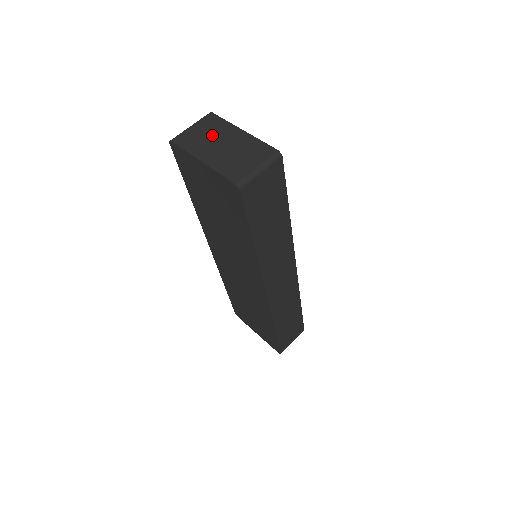
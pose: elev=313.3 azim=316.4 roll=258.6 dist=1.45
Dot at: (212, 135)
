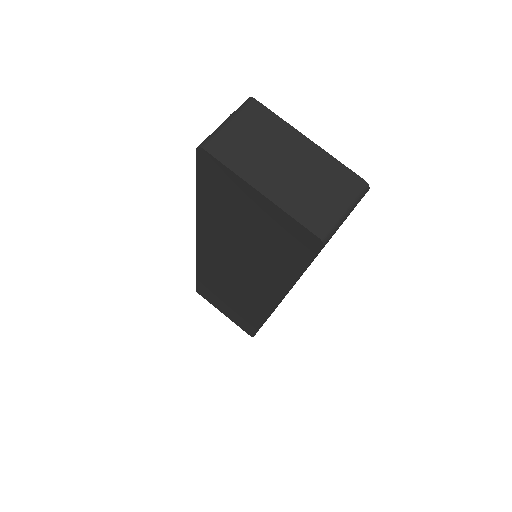
Dot at: (265, 144)
